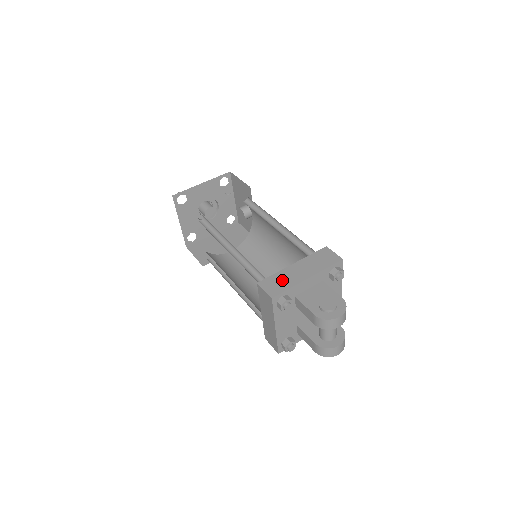
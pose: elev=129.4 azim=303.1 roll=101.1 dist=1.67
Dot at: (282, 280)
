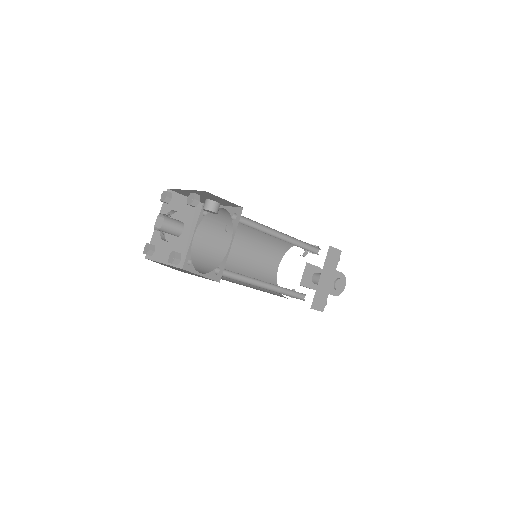
Dot at: (322, 295)
